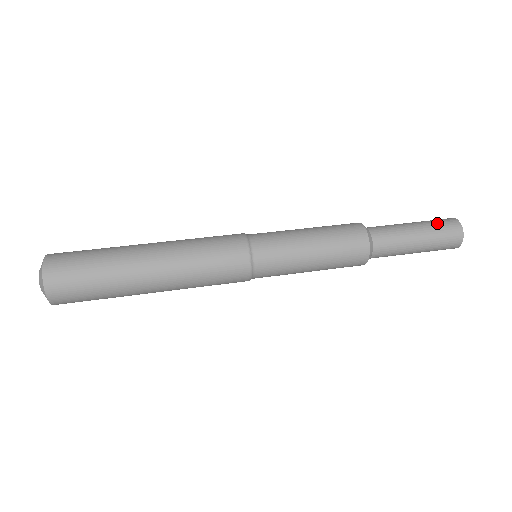
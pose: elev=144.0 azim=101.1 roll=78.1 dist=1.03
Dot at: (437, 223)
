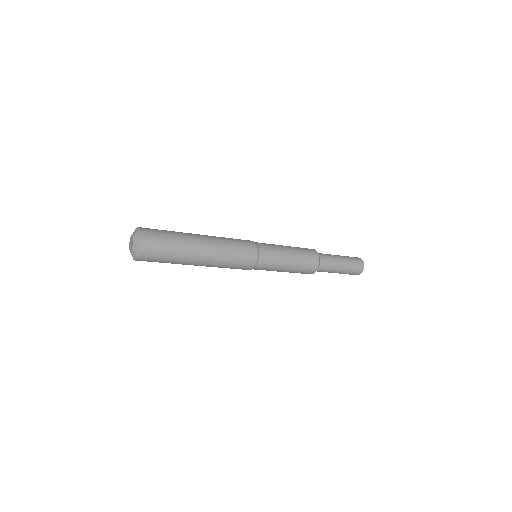
Dot at: occluded
